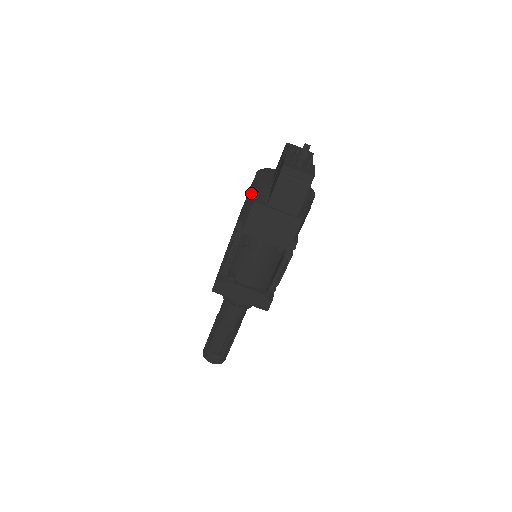
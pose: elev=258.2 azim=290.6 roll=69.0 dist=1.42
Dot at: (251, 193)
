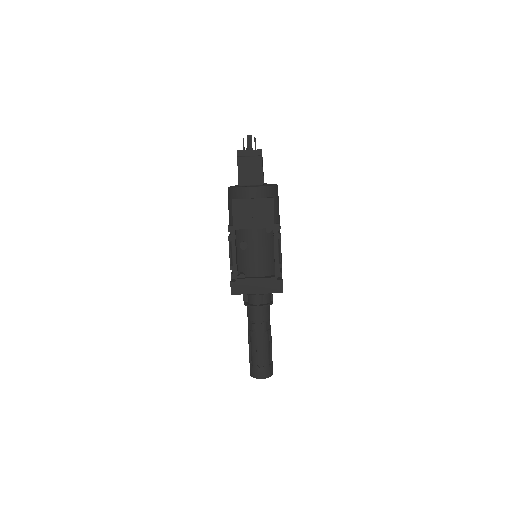
Dot at: (229, 200)
